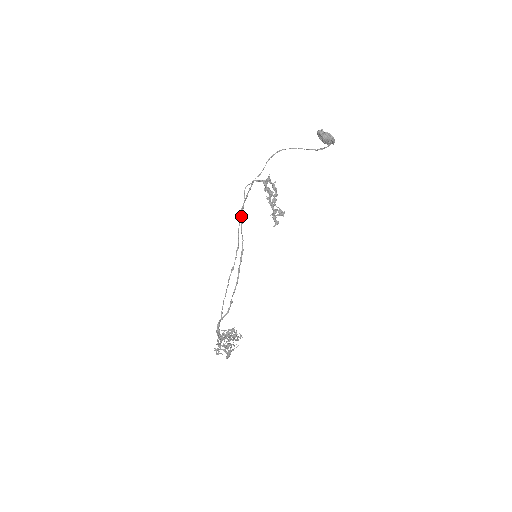
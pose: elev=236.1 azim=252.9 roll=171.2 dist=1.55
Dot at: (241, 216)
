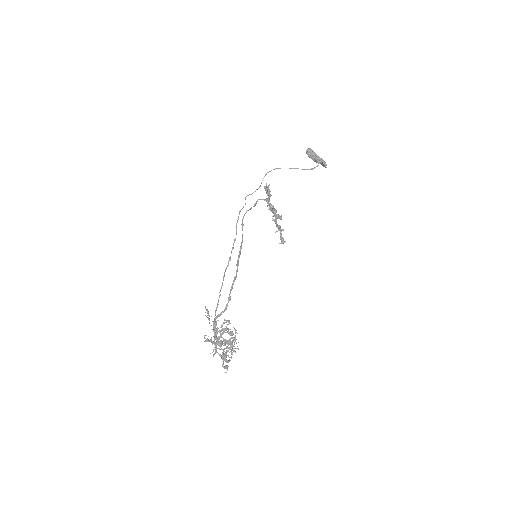
Dot at: (242, 220)
